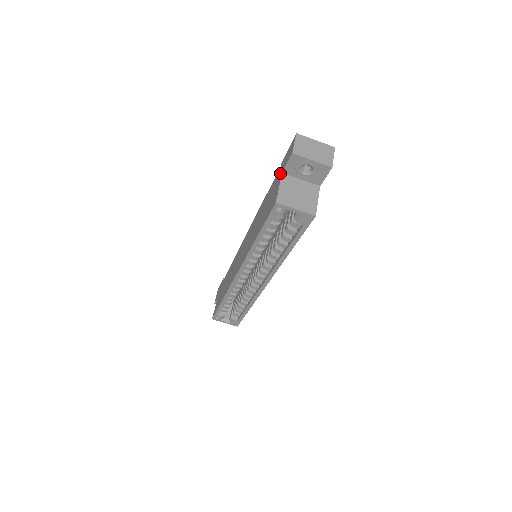
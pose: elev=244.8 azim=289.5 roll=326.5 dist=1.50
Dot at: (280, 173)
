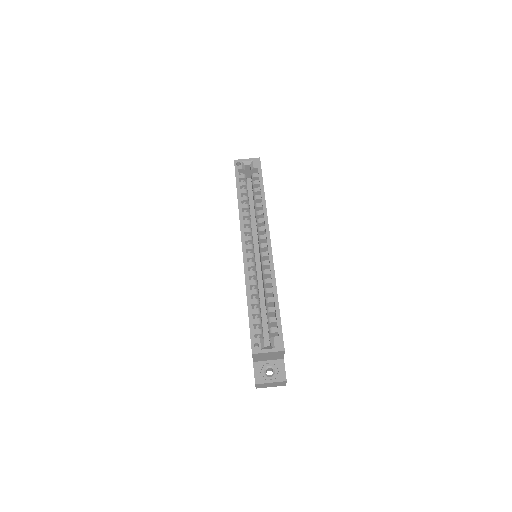
Dot at: occluded
